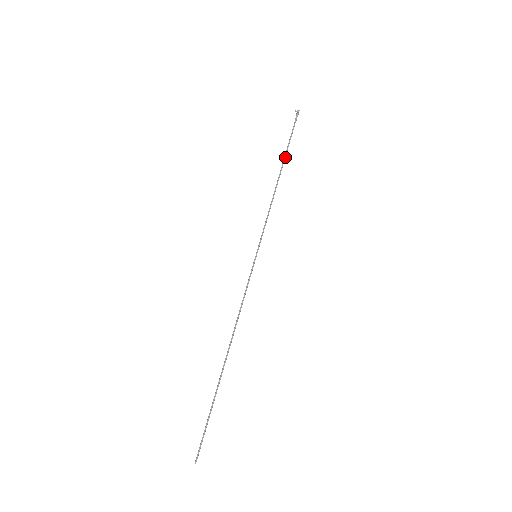
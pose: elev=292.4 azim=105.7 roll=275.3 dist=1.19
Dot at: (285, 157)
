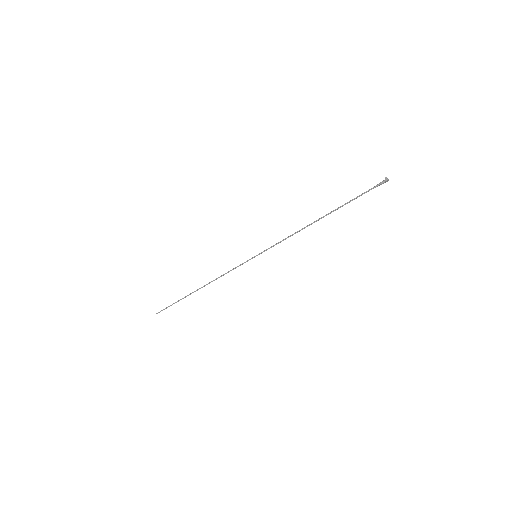
Dot at: (336, 209)
